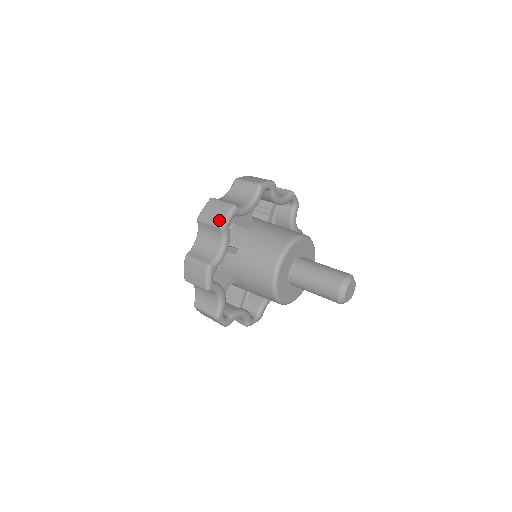
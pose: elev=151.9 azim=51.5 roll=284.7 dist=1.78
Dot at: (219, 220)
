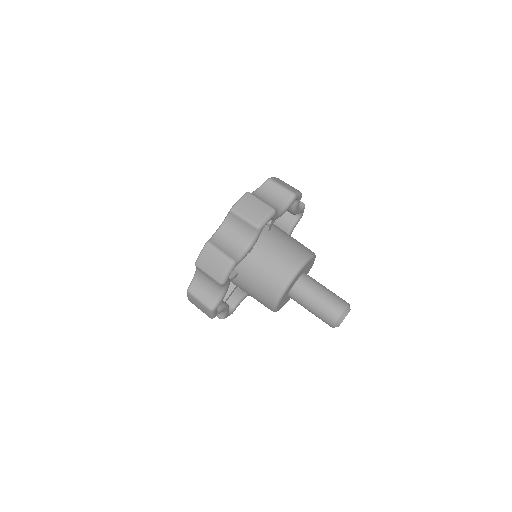
Dot at: (218, 277)
